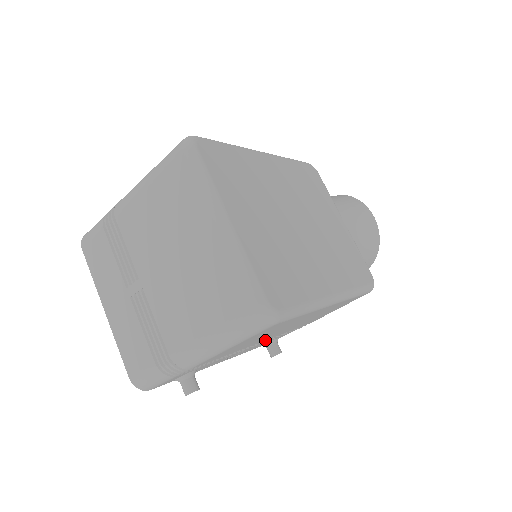
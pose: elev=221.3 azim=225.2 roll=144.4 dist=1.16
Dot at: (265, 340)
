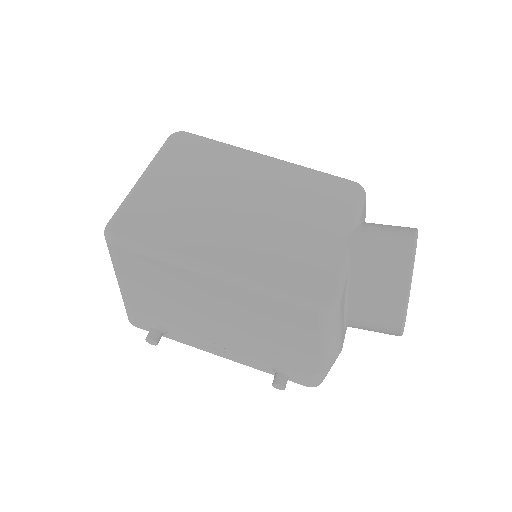
Dot at: (229, 335)
